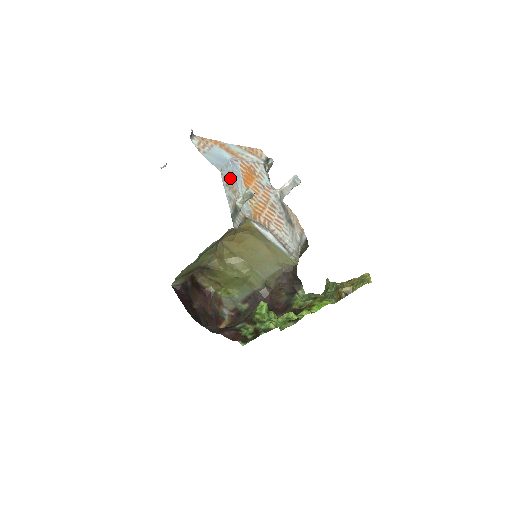
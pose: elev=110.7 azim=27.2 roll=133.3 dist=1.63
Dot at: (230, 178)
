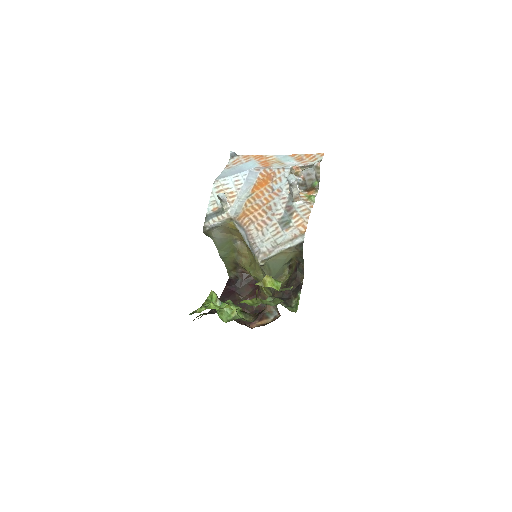
Dot at: (233, 186)
